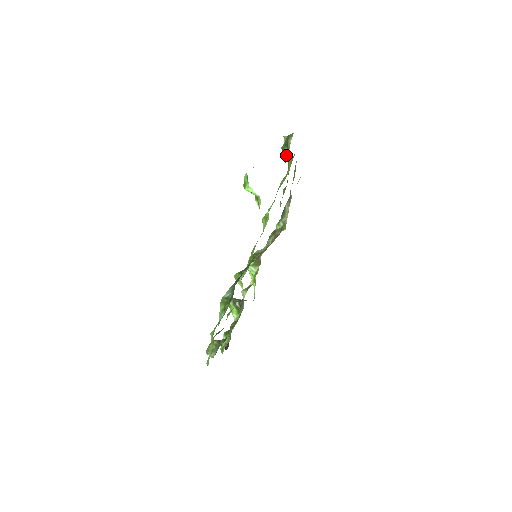
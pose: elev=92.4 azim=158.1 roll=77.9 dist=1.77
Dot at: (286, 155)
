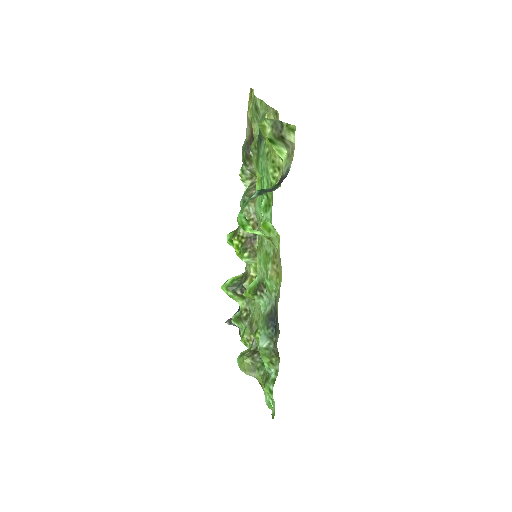
Dot at: (283, 153)
